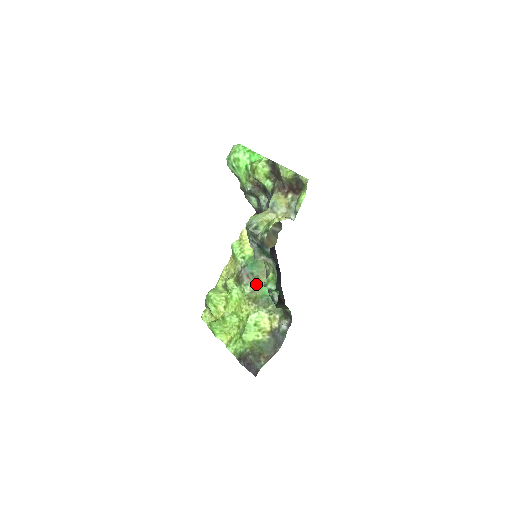
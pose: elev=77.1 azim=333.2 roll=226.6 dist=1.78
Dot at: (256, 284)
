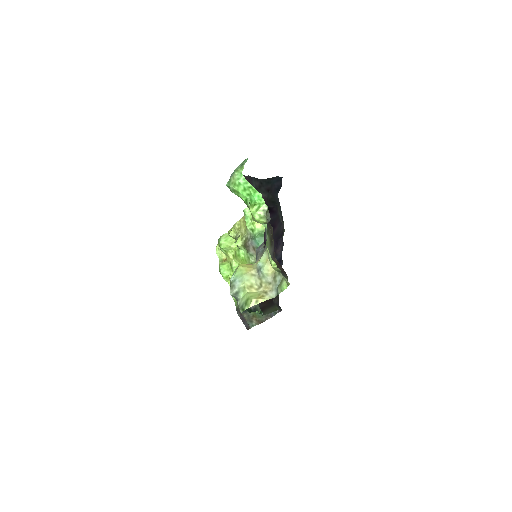
Dot at: occluded
